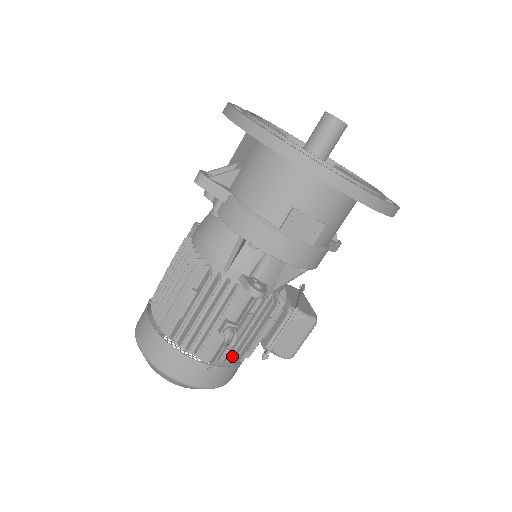
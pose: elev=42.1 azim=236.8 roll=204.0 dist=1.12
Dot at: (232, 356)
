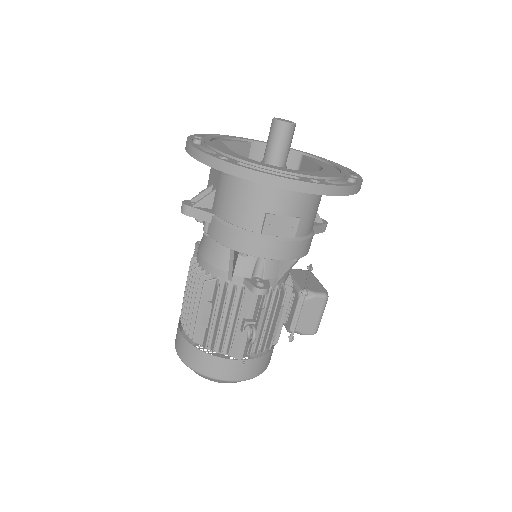
Dot at: (261, 347)
